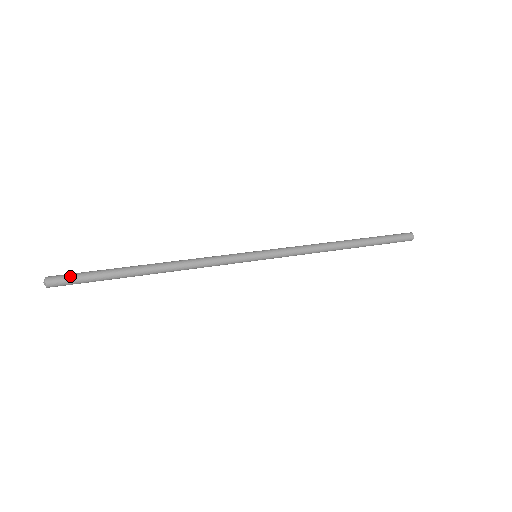
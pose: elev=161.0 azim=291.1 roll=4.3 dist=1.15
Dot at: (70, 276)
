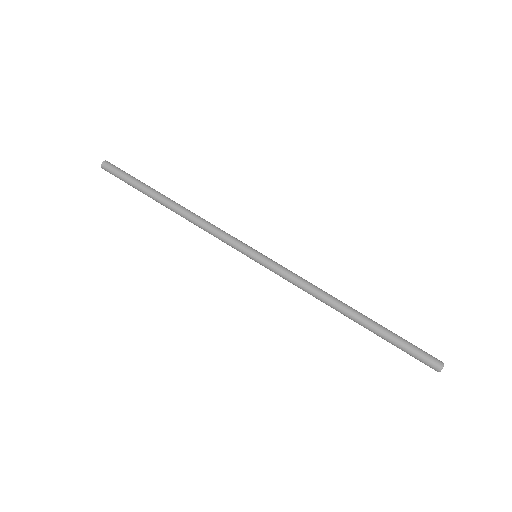
Dot at: (115, 174)
